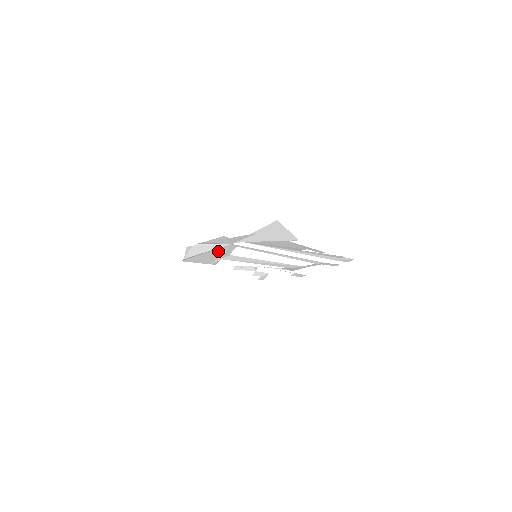
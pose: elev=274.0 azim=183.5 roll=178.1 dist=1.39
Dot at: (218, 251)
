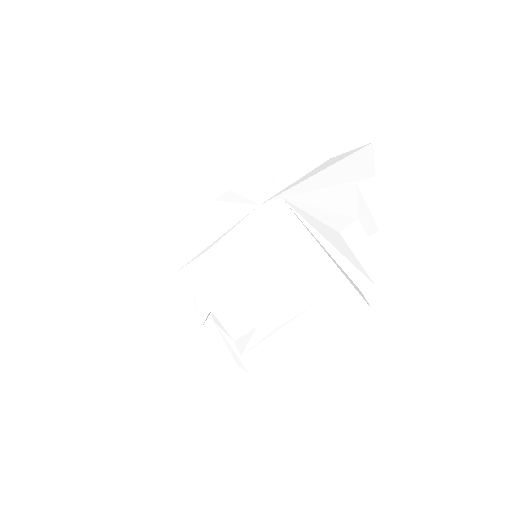
Dot at: (224, 225)
